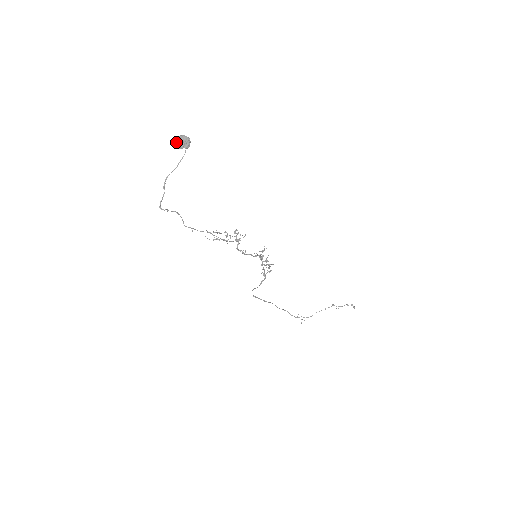
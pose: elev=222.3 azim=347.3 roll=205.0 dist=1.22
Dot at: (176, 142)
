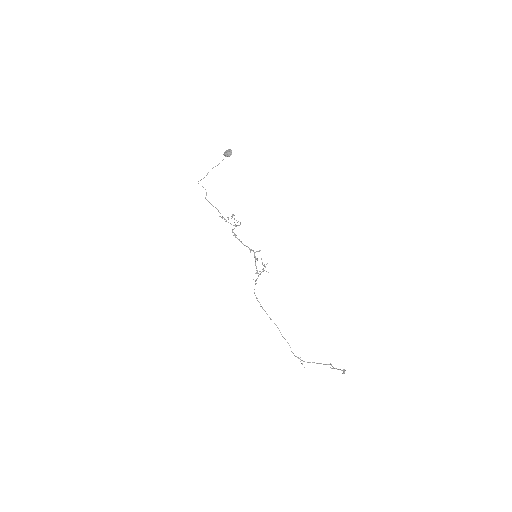
Dot at: (225, 152)
